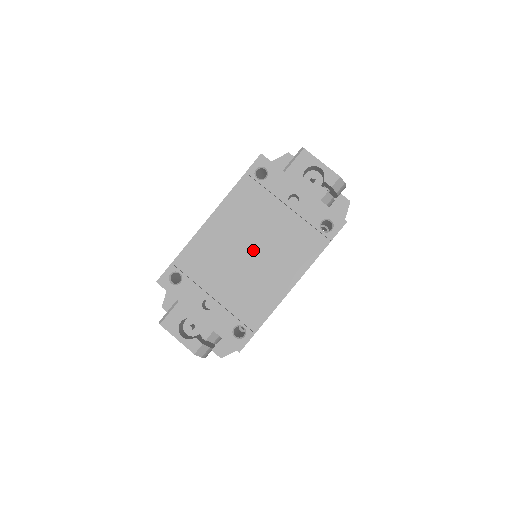
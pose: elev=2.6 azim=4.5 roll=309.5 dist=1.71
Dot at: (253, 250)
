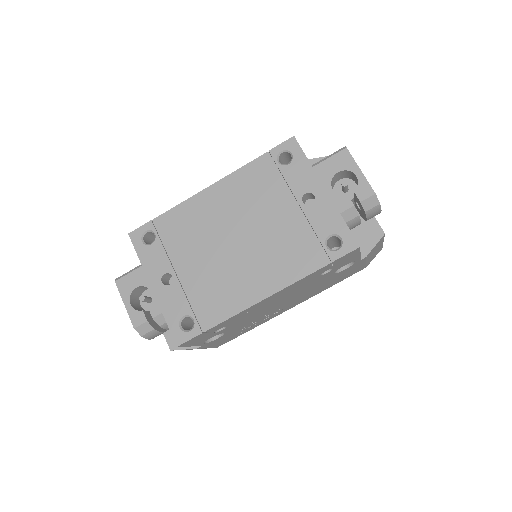
Dot at: (240, 239)
